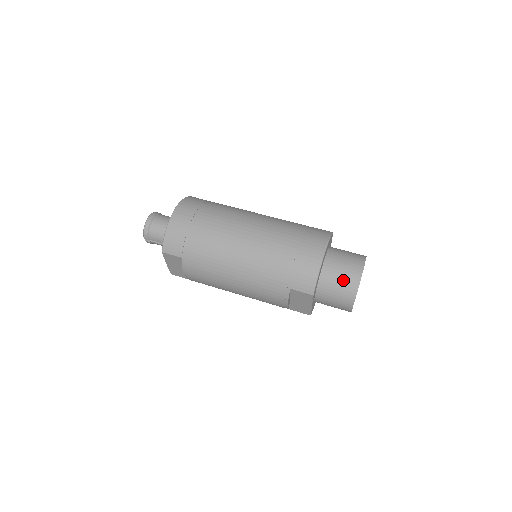
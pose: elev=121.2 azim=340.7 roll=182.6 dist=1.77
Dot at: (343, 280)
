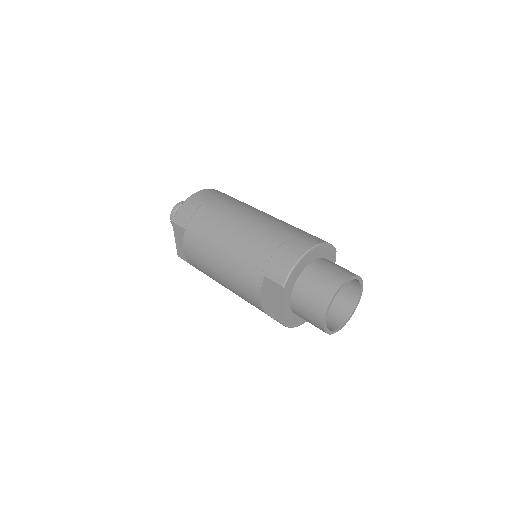
Dot at: (321, 283)
